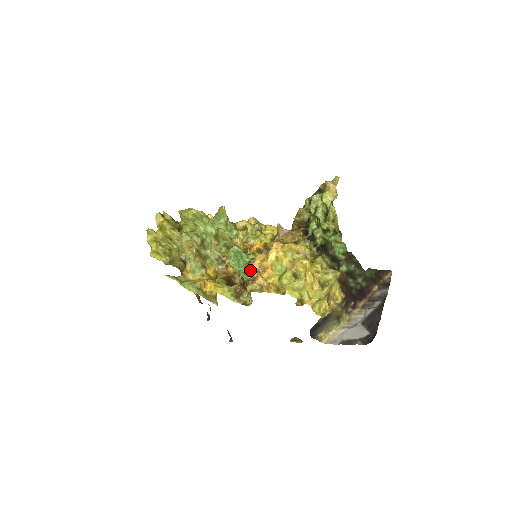
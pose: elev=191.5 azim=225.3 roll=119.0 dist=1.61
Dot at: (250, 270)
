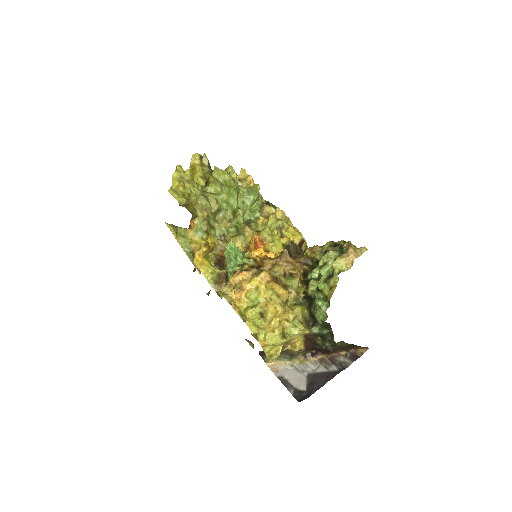
Dot at: (231, 278)
